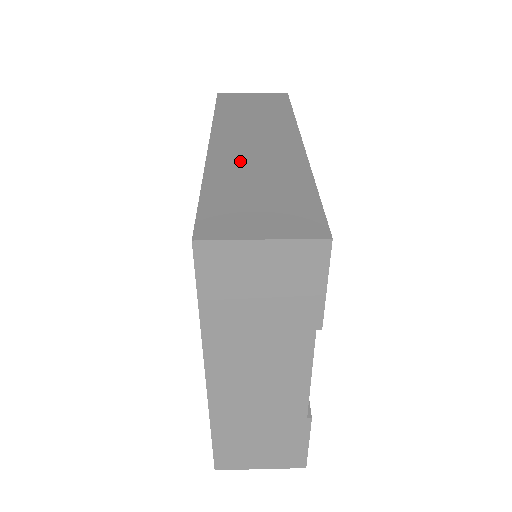
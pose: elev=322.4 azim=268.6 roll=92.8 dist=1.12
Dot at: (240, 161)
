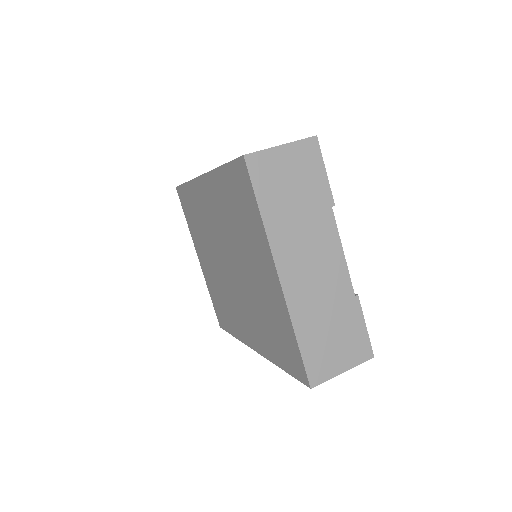
Dot at: occluded
